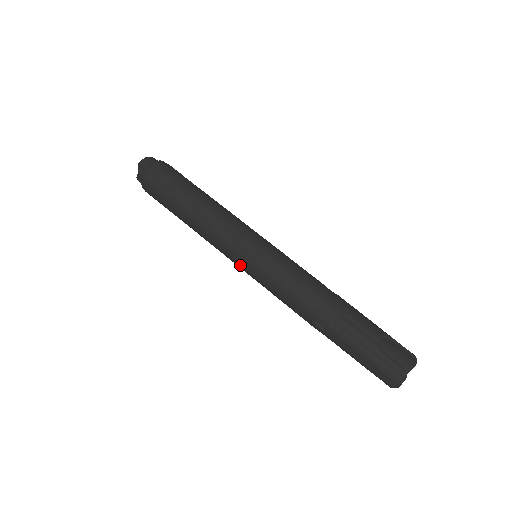
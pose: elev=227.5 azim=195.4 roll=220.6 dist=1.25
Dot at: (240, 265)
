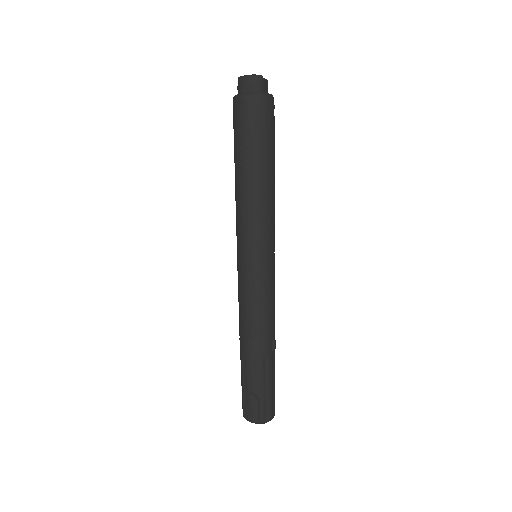
Dot at: occluded
